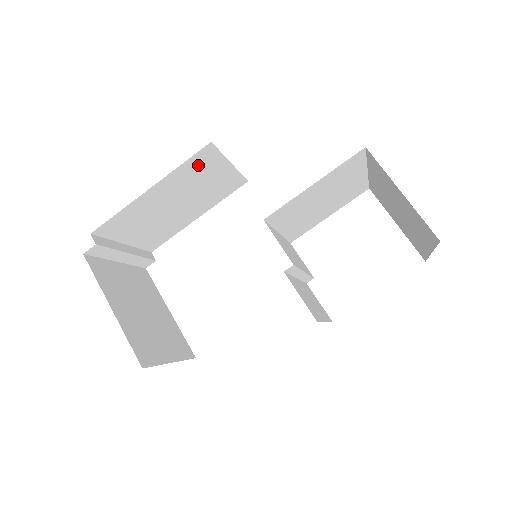
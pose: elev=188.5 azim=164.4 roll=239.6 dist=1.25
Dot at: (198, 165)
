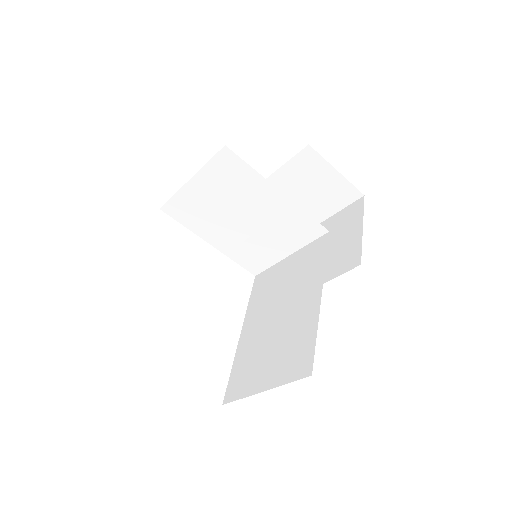
Dot at: occluded
